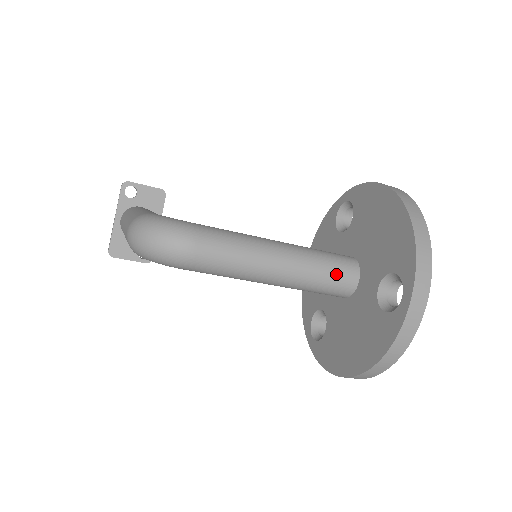
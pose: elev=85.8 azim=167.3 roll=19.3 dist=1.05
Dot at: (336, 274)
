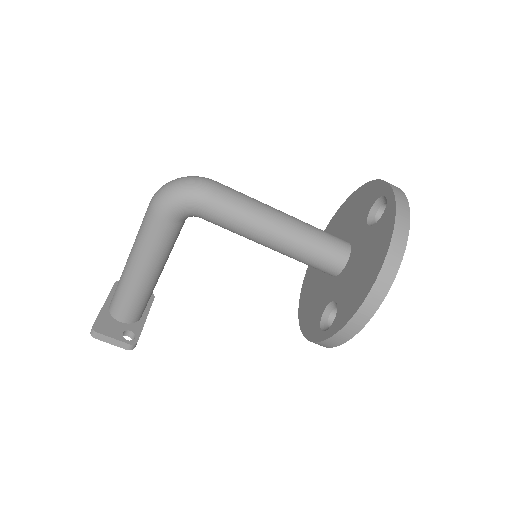
Dot at: (330, 235)
